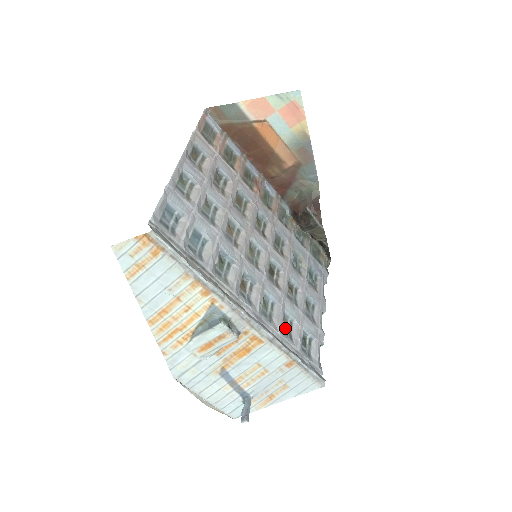
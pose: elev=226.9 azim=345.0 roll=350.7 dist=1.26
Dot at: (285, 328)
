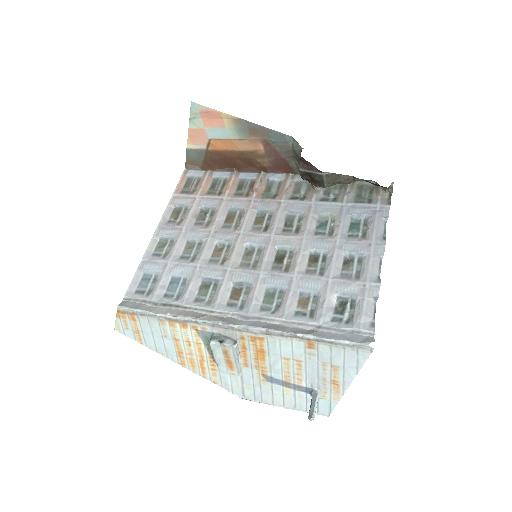
Dot at: (303, 308)
